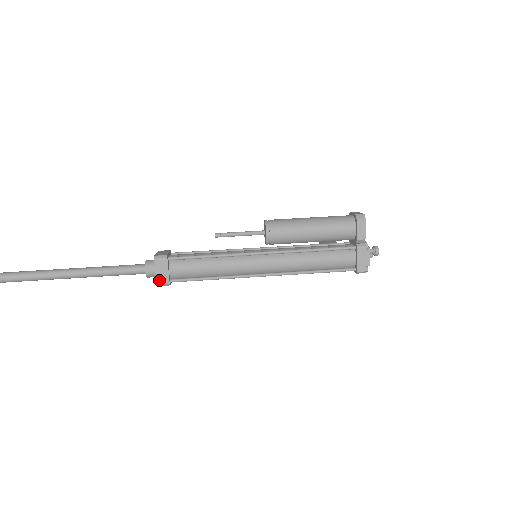
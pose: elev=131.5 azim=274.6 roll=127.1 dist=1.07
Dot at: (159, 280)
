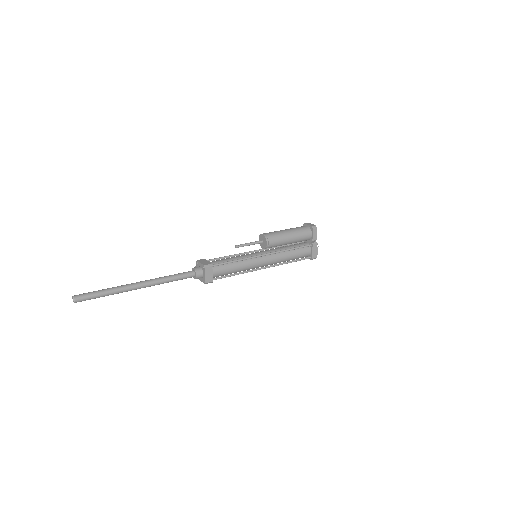
Dot at: (207, 280)
